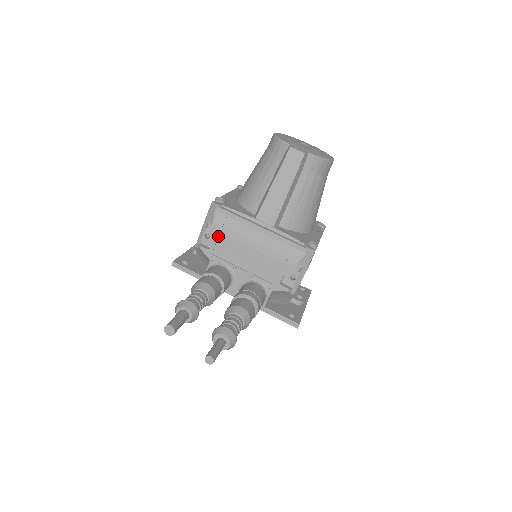
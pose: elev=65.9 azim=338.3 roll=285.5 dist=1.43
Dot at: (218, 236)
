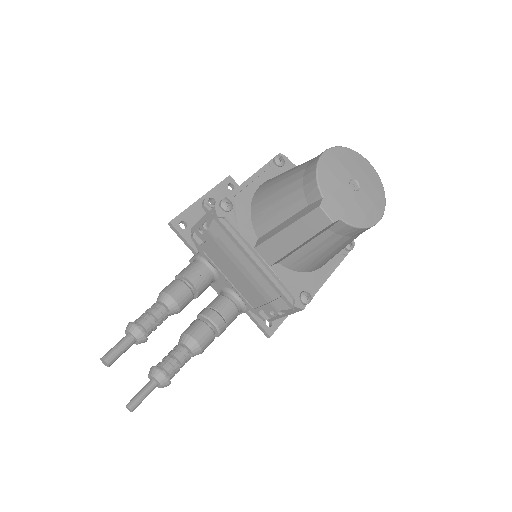
Dot at: (211, 242)
